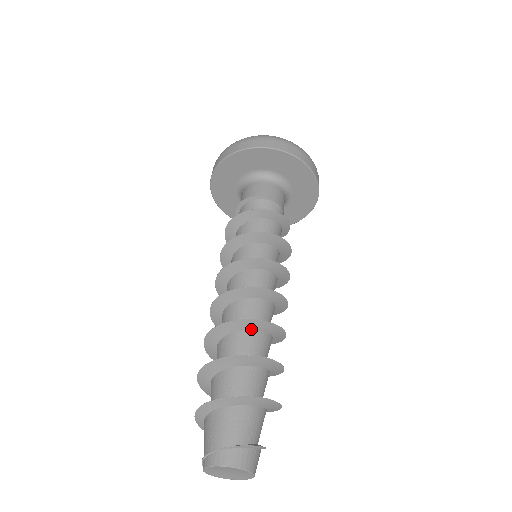
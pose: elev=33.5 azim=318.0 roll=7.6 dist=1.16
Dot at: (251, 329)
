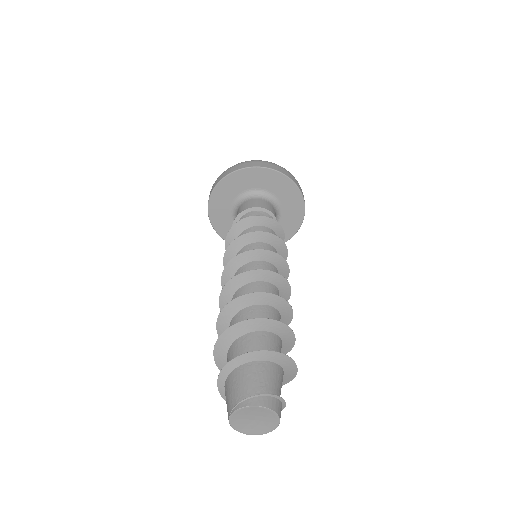
Dot at: (280, 312)
